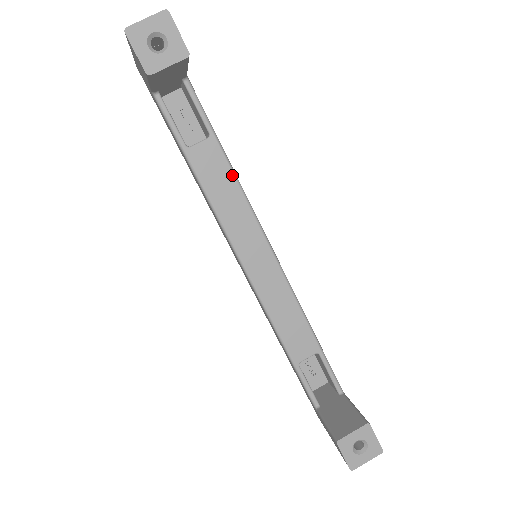
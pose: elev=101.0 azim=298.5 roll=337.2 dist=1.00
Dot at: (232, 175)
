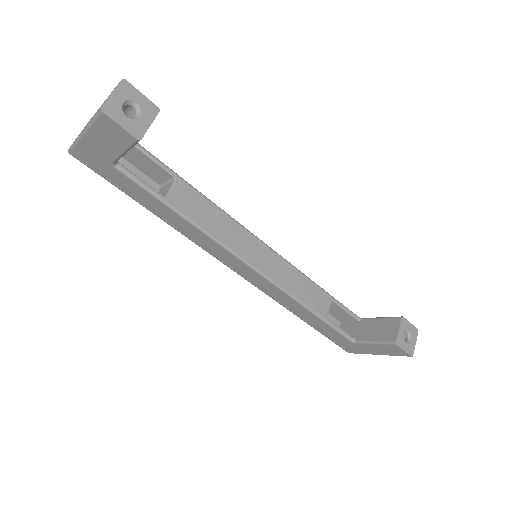
Dot at: (208, 201)
